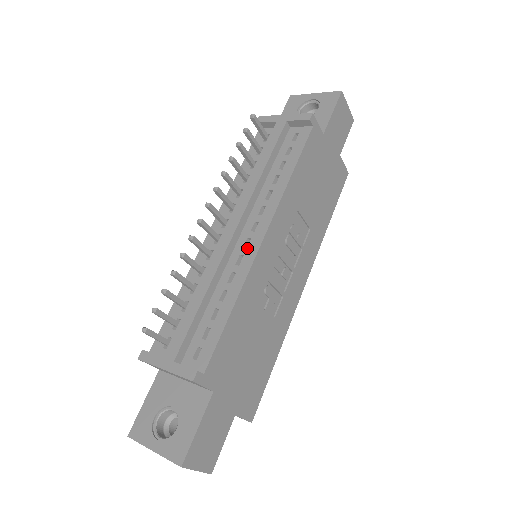
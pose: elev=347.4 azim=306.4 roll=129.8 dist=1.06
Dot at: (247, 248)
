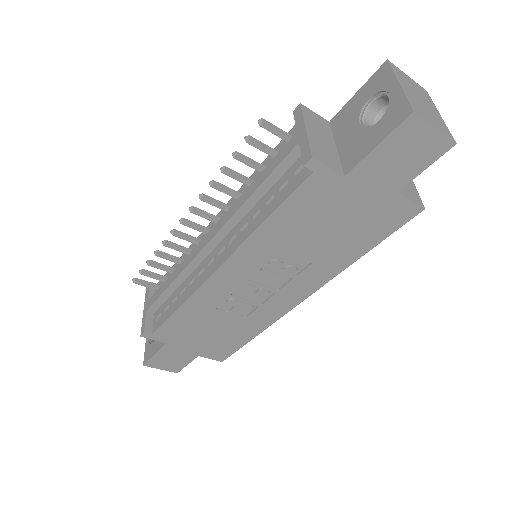
Dot at: (208, 267)
